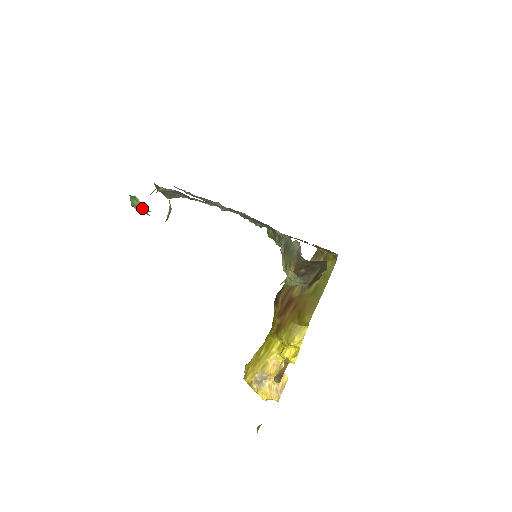
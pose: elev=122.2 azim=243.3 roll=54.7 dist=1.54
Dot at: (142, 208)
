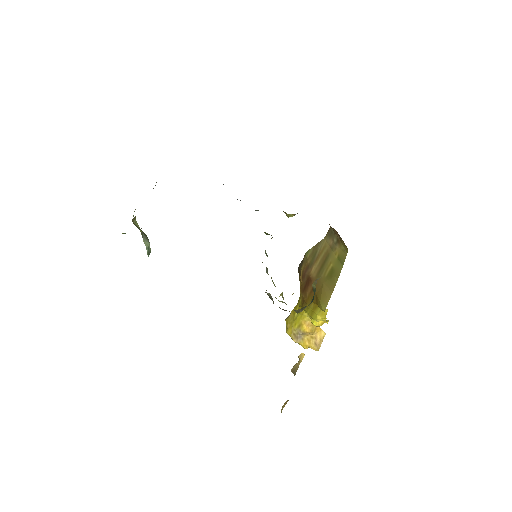
Dot at: occluded
